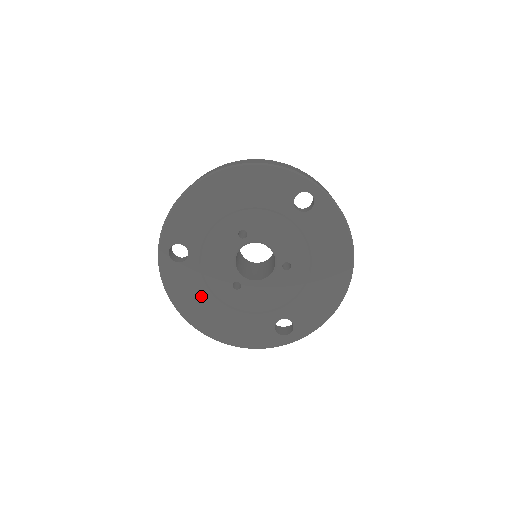
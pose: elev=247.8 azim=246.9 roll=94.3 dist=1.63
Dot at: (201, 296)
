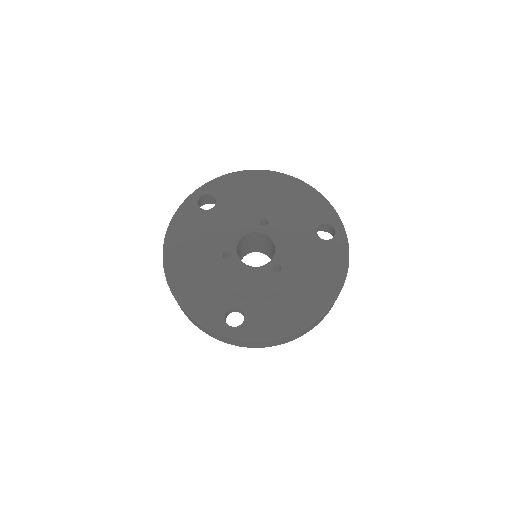
Dot at: (193, 243)
